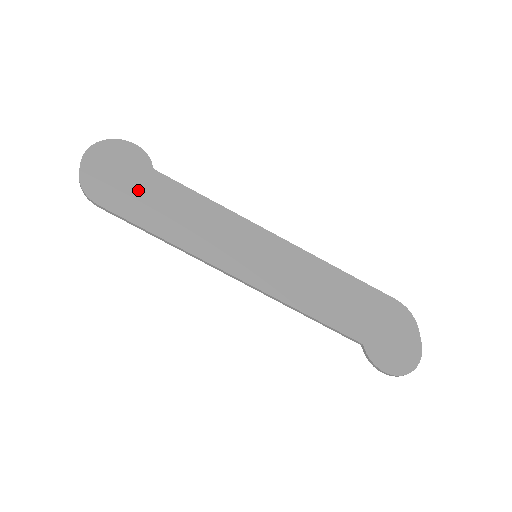
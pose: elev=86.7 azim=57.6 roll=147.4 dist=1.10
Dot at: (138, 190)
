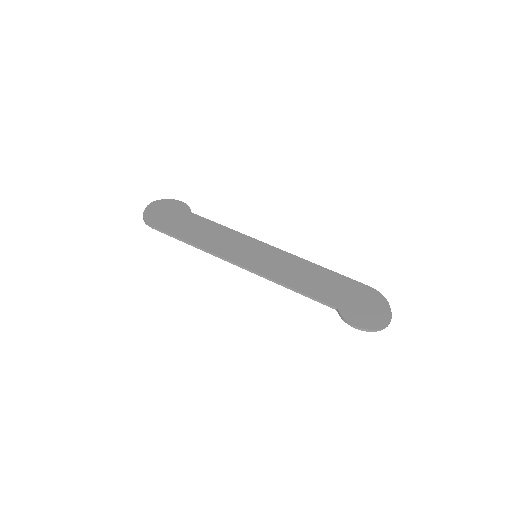
Dot at: (179, 221)
